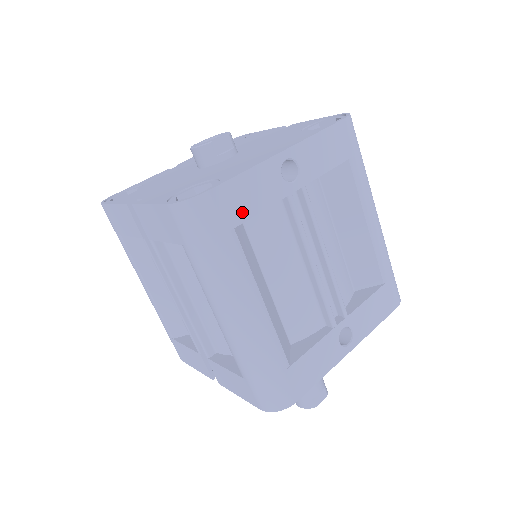
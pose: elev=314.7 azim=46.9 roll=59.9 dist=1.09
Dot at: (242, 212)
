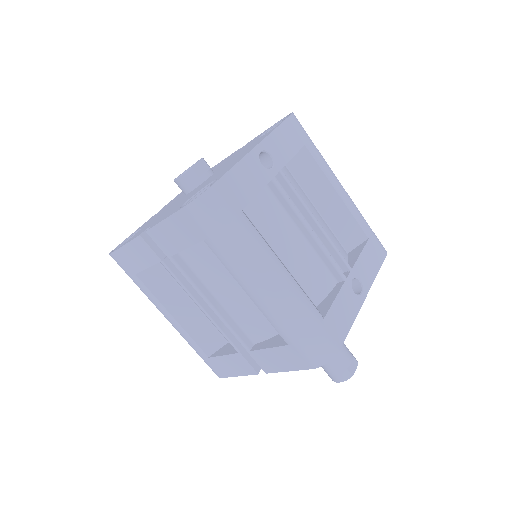
Dot at: (243, 197)
